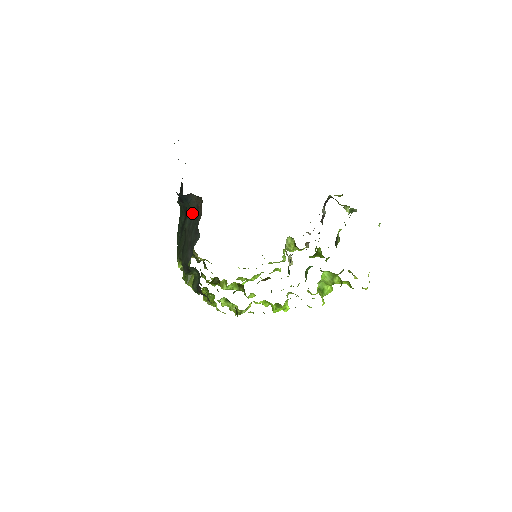
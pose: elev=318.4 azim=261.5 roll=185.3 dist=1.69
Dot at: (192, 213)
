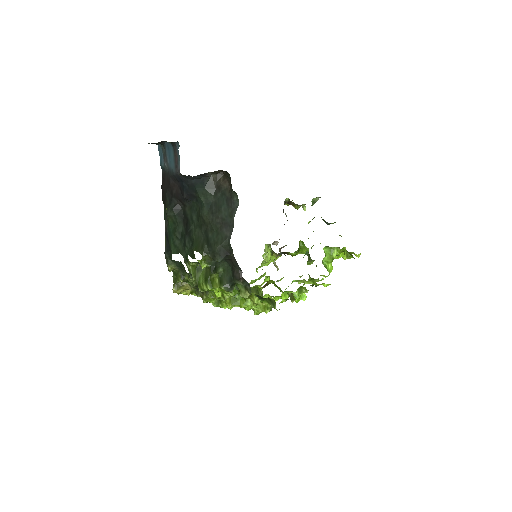
Dot at: (209, 197)
